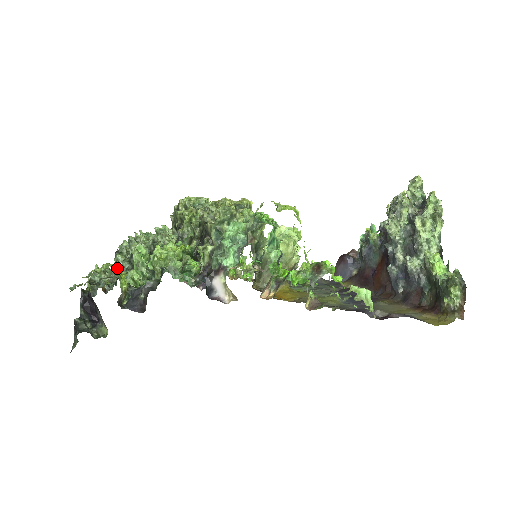
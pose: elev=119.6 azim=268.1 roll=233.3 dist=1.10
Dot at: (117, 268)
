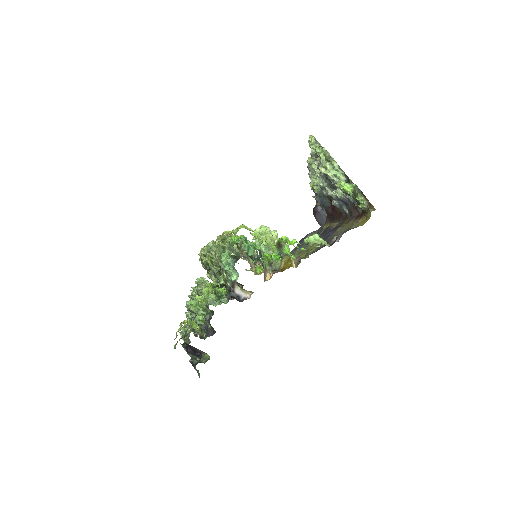
Dot at: (187, 322)
